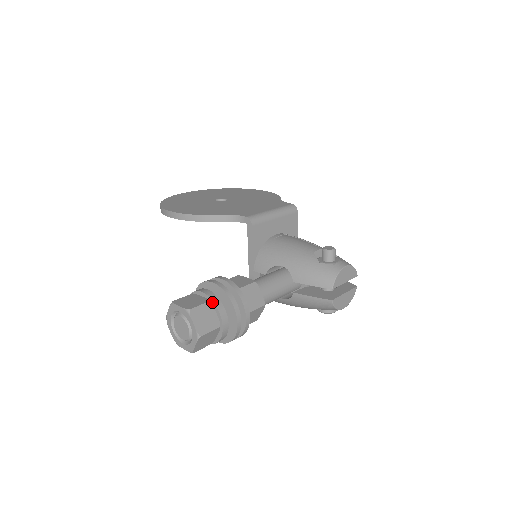
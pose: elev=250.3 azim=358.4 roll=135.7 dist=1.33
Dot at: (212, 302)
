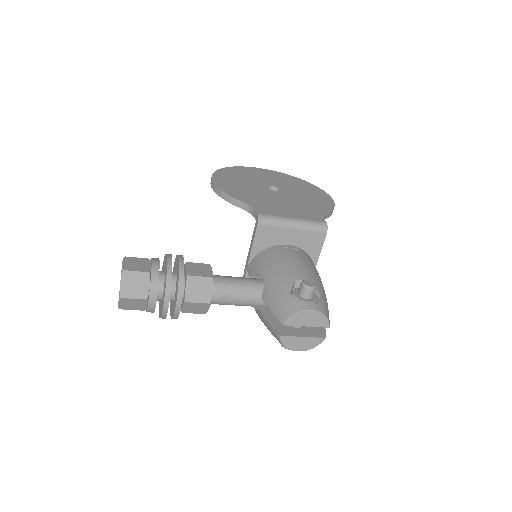
Dot at: (151, 274)
